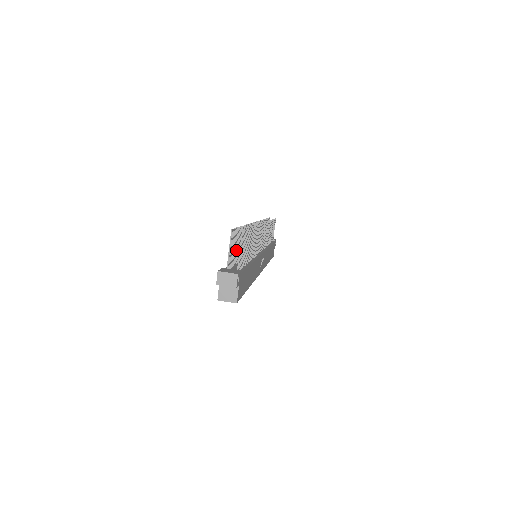
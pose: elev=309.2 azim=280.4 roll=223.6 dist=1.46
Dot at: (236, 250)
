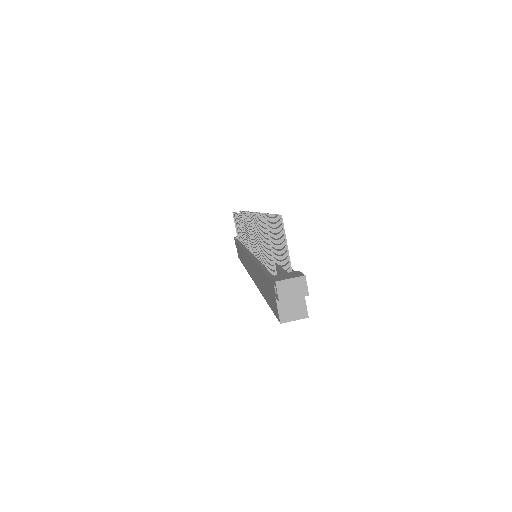
Dot at: (264, 249)
